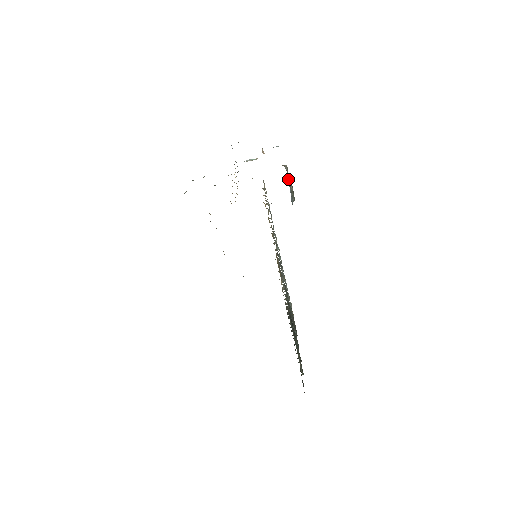
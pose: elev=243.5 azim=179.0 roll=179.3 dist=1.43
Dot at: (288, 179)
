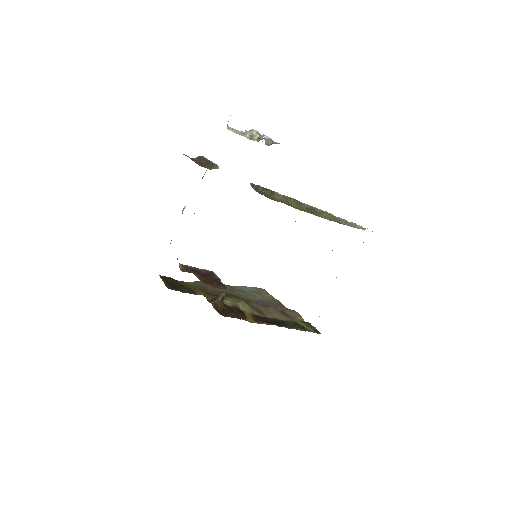
Dot at: occluded
